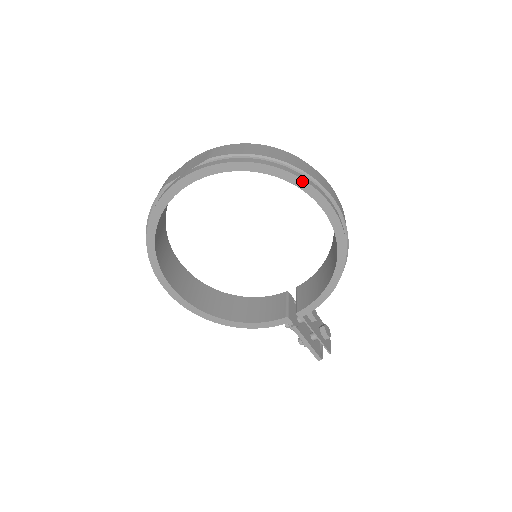
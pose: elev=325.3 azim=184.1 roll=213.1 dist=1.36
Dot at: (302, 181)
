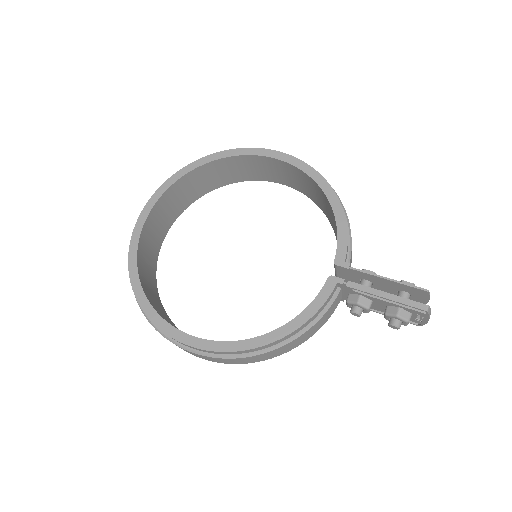
Dot at: (232, 151)
